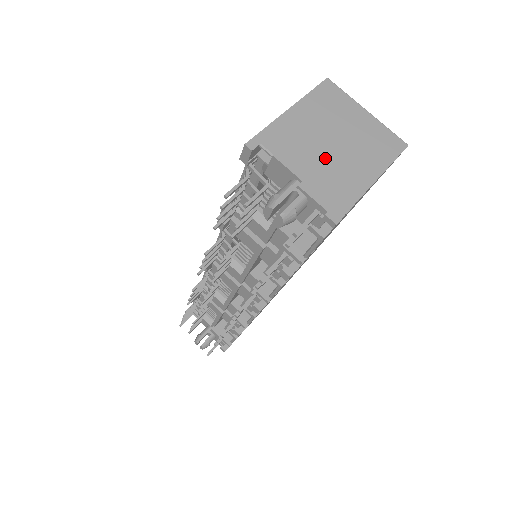
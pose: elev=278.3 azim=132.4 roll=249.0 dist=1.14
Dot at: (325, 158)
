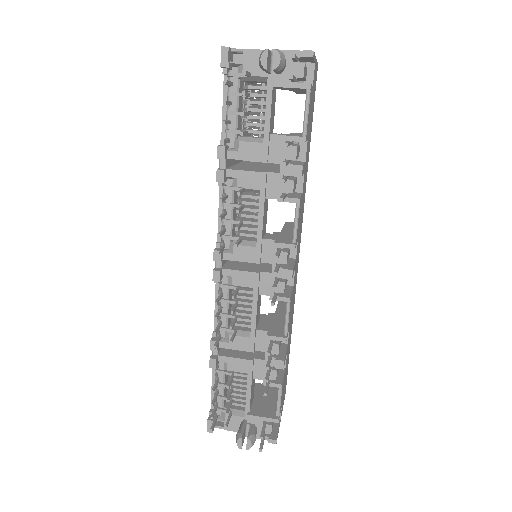
Dot at: occluded
